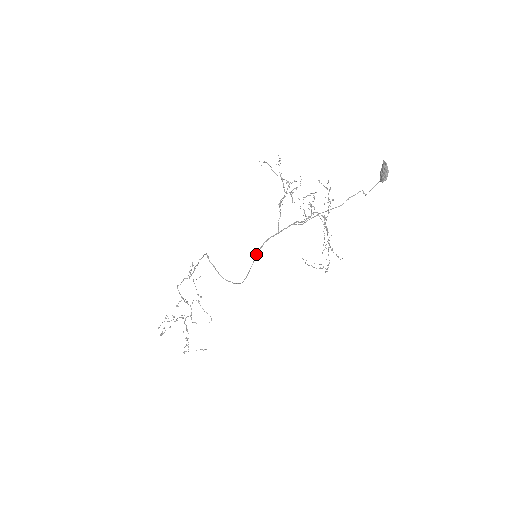
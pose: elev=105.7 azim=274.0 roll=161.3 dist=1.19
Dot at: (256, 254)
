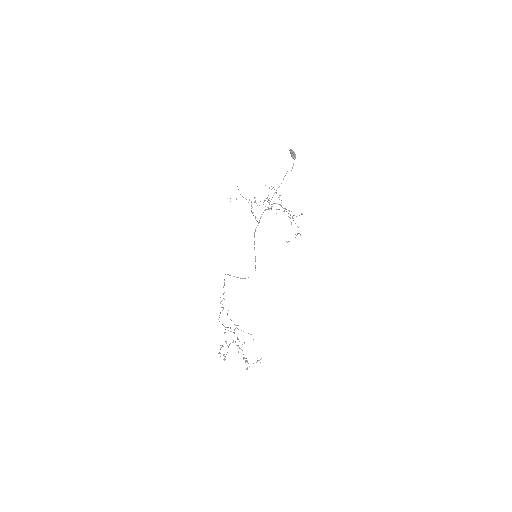
Dot at: occluded
